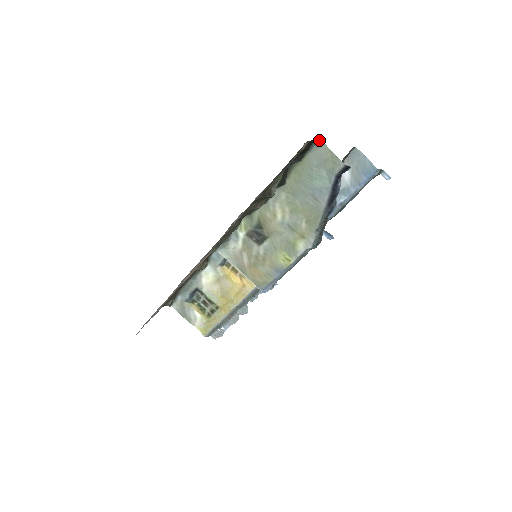
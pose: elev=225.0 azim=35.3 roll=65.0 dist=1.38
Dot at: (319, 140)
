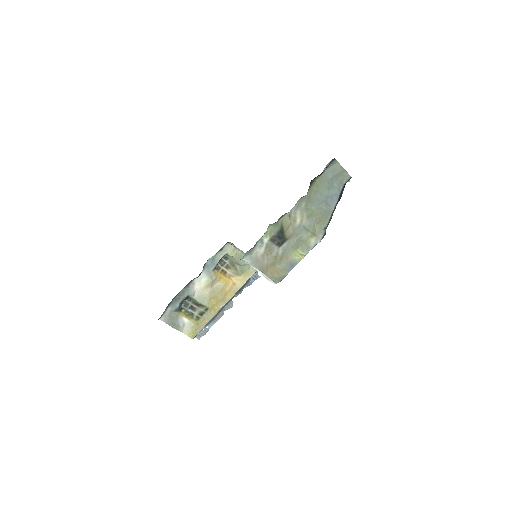
Dot at: (335, 159)
